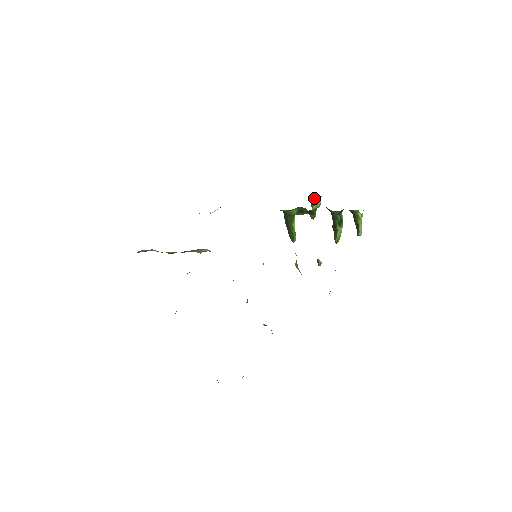
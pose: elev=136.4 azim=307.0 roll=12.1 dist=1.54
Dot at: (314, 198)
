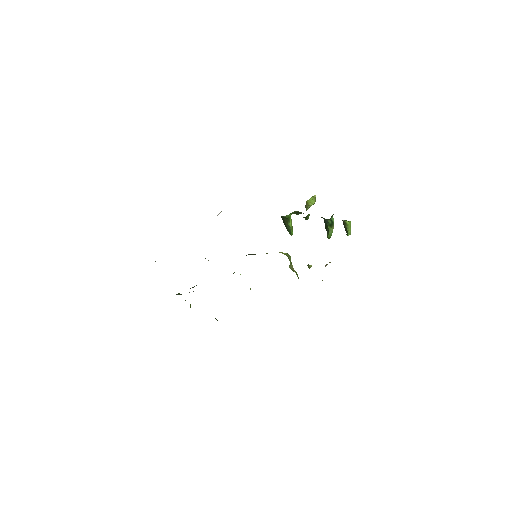
Dot at: (309, 199)
